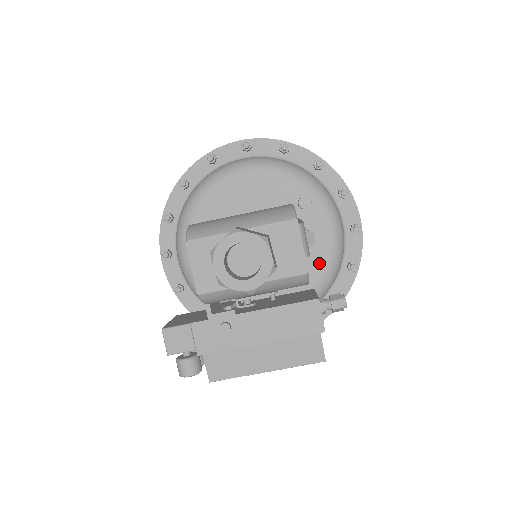
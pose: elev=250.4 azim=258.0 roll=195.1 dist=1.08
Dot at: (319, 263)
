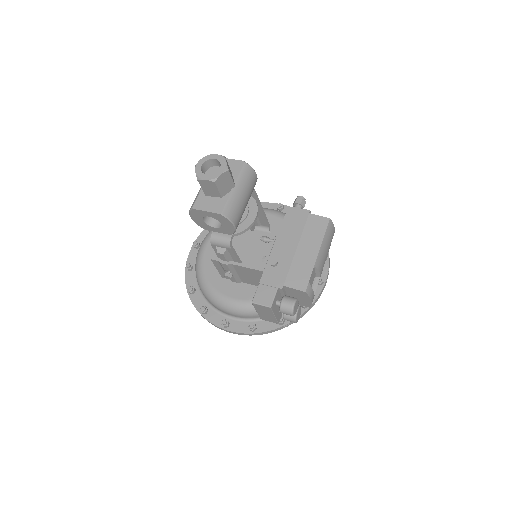
Dot at: occluded
